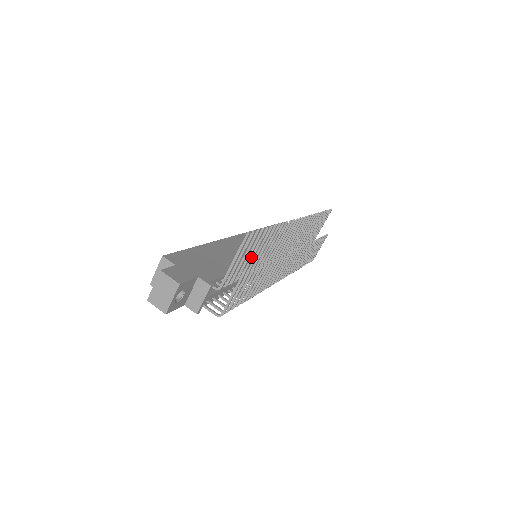
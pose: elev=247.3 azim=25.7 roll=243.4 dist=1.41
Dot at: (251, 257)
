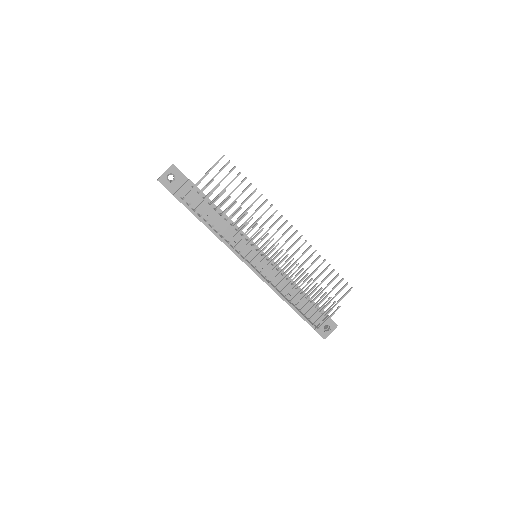
Dot at: (229, 195)
